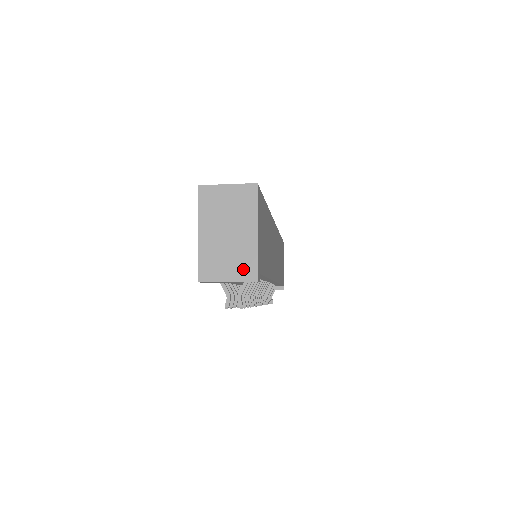
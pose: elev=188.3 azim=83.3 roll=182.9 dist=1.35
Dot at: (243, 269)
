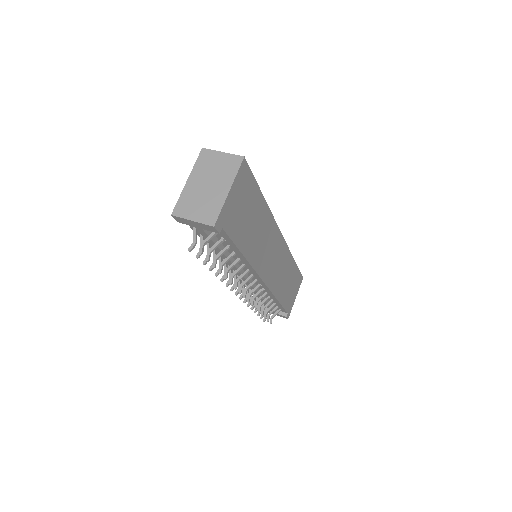
Dot at: (207, 215)
